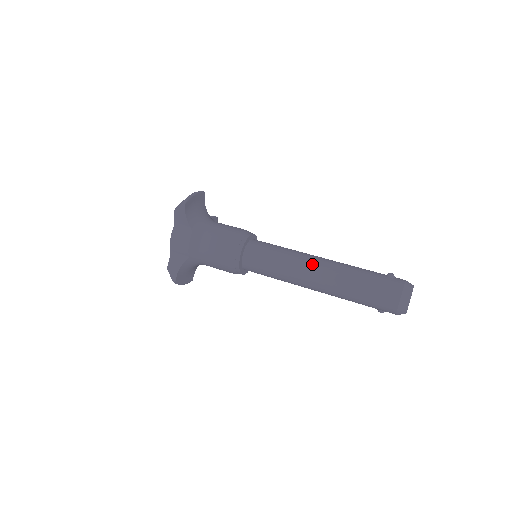
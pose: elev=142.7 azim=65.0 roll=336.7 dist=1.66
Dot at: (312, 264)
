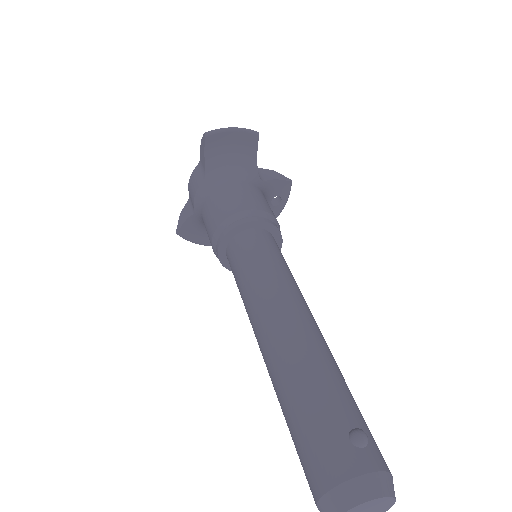
Dot at: (273, 315)
